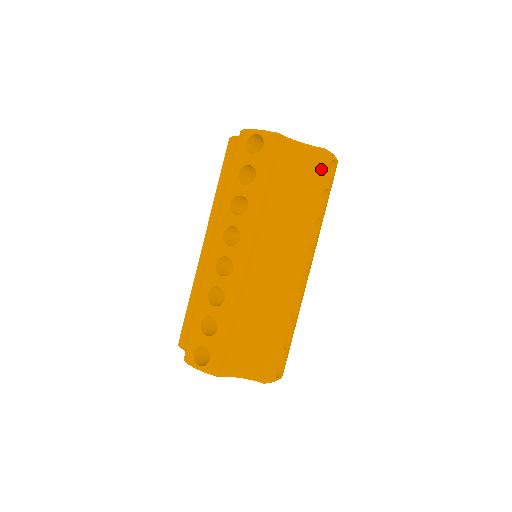
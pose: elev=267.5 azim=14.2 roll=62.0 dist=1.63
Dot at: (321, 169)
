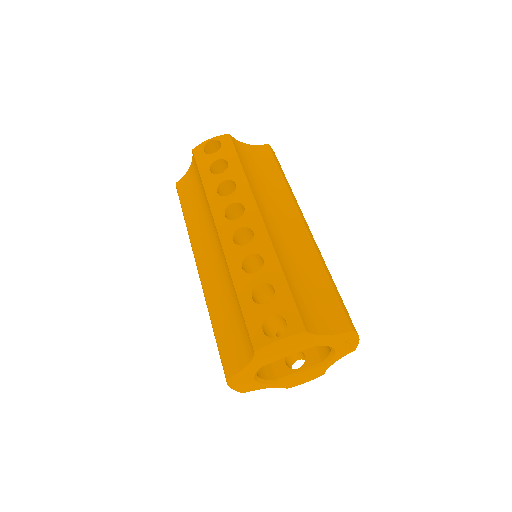
Dot at: (273, 155)
